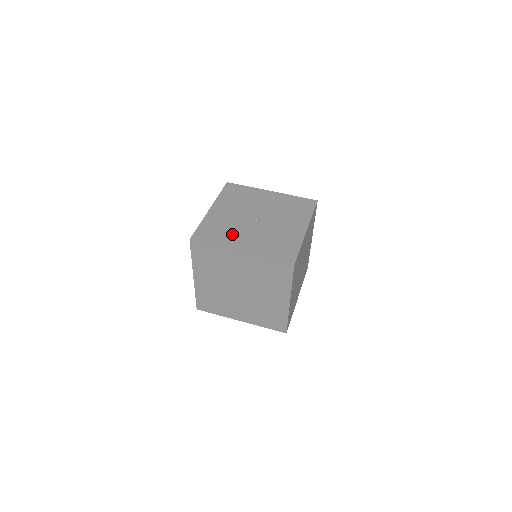
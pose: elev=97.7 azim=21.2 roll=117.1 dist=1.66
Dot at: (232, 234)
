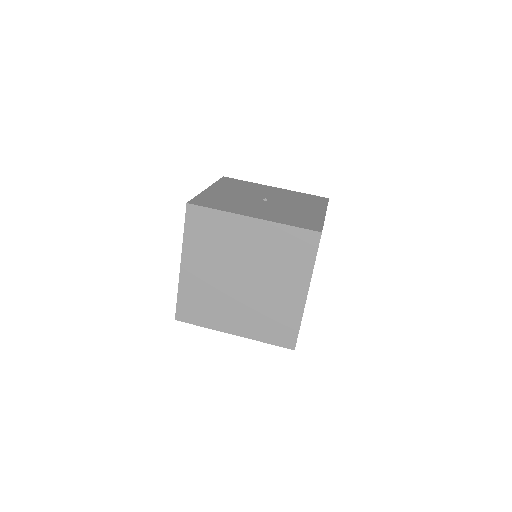
Dot at: (239, 205)
